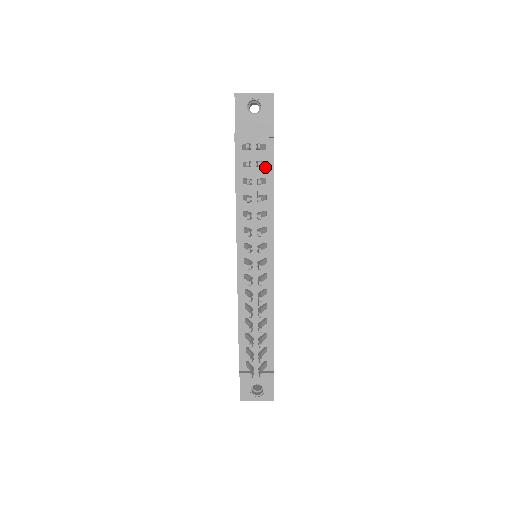
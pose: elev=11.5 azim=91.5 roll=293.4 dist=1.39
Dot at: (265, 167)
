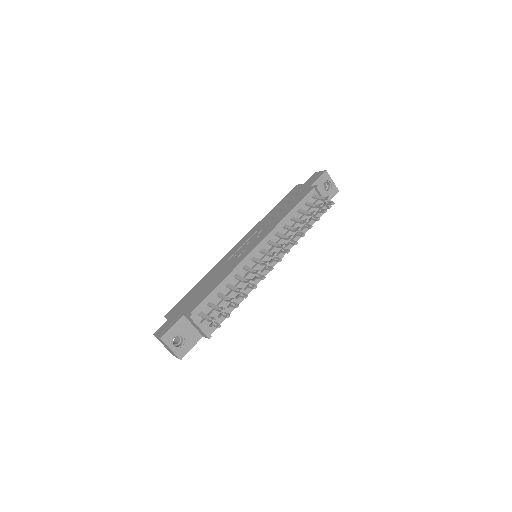
Dot at: occluded
